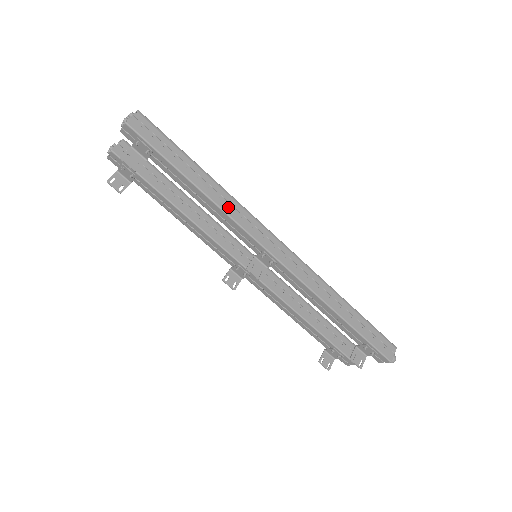
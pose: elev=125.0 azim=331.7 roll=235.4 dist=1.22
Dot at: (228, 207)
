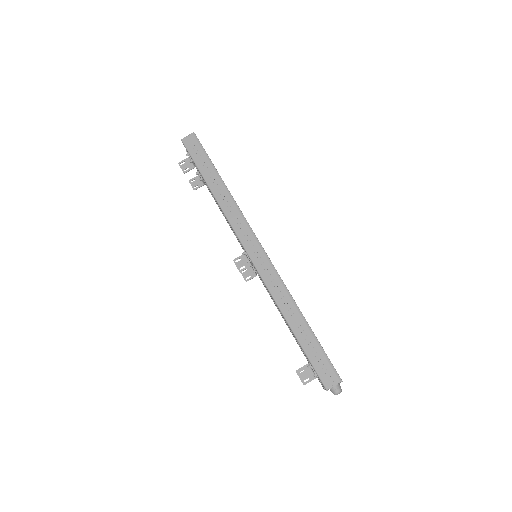
Dot at: (227, 208)
